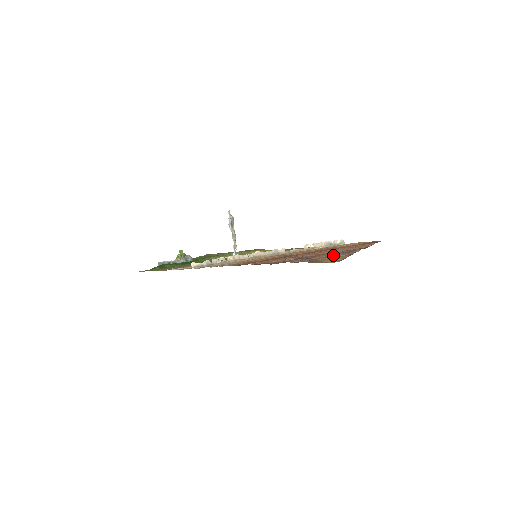
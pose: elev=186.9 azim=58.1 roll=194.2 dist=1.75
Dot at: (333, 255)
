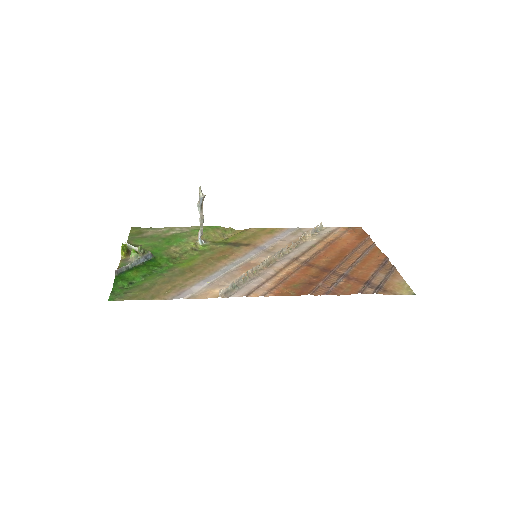
Dot at: (380, 273)
